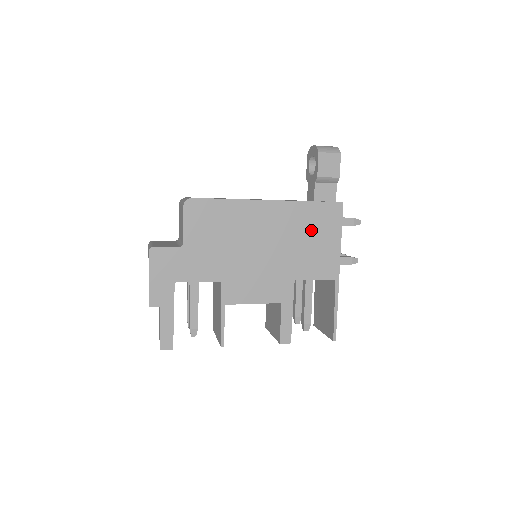
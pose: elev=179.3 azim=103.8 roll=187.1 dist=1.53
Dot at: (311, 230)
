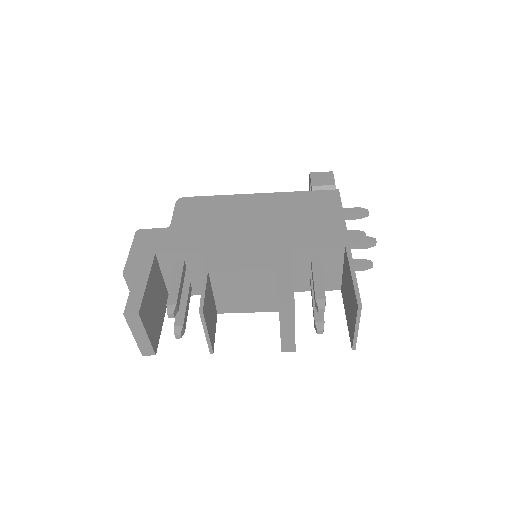
Dot at: (306, 209)
